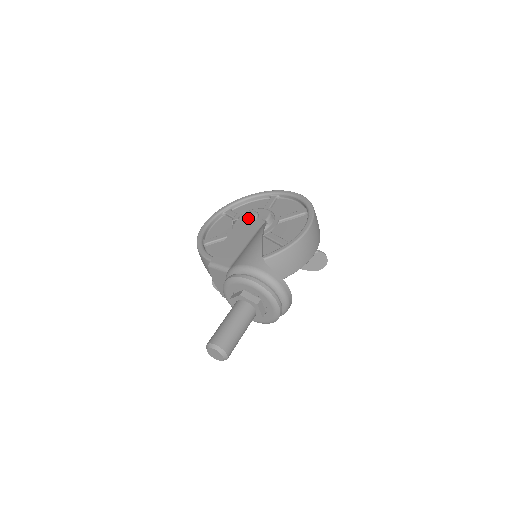
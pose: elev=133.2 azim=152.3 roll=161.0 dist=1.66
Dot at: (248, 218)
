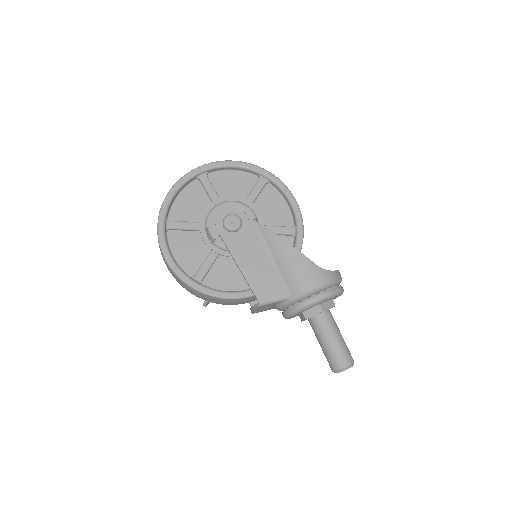
Dot at: (236, 228)
